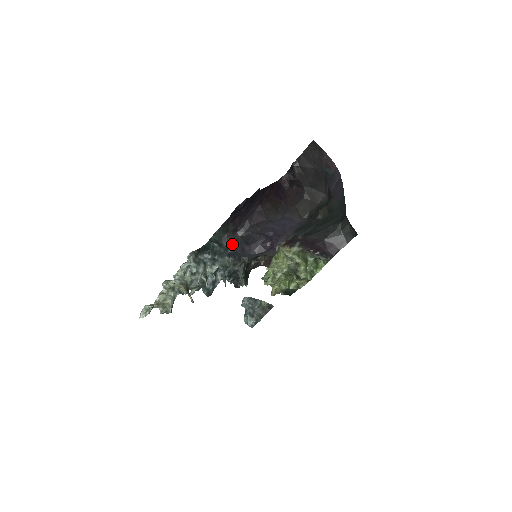
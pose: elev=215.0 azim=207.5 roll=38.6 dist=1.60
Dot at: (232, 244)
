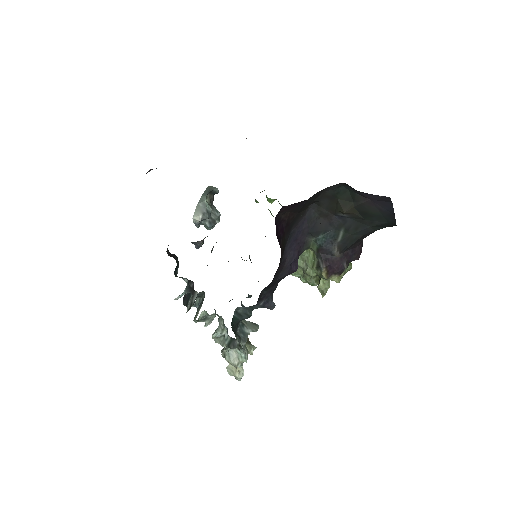
Dot at: (259, 300)
